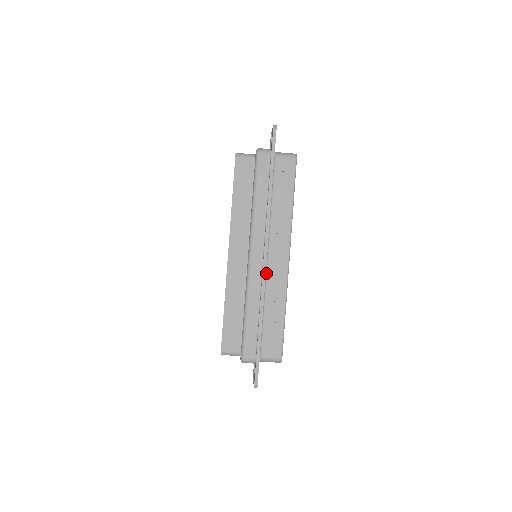
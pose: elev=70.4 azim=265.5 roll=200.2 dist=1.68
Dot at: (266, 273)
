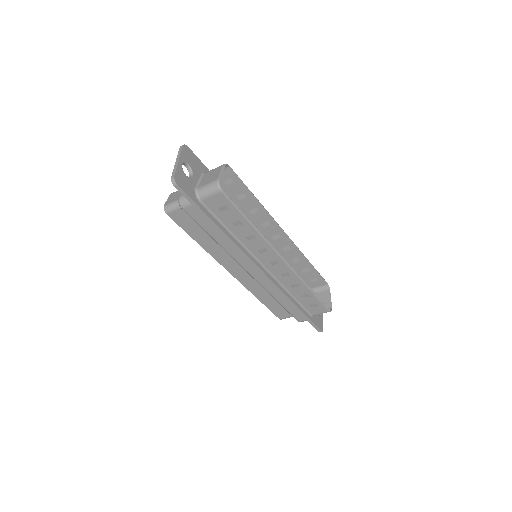
Dot at: (273, 276)
